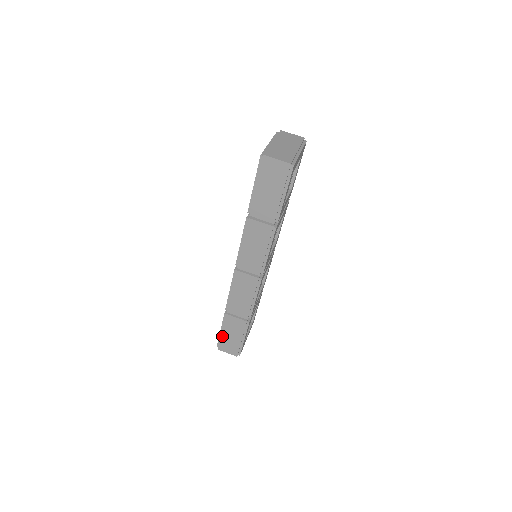
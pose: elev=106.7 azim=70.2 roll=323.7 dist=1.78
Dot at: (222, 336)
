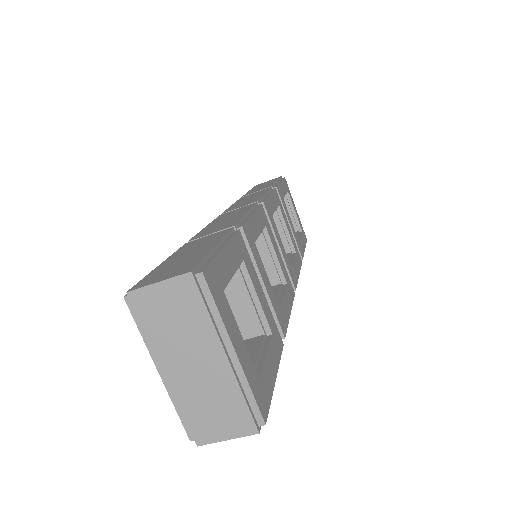
Dot at: occluded
